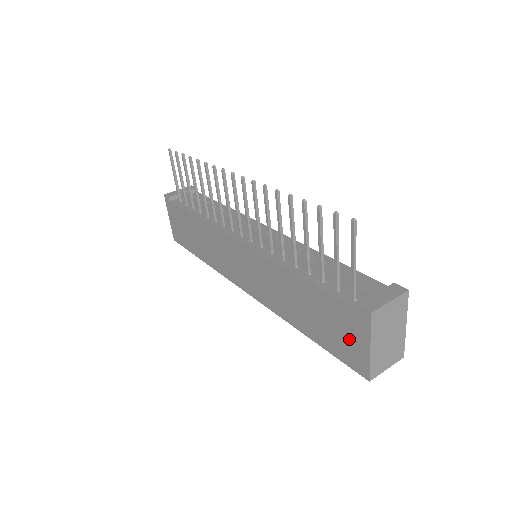
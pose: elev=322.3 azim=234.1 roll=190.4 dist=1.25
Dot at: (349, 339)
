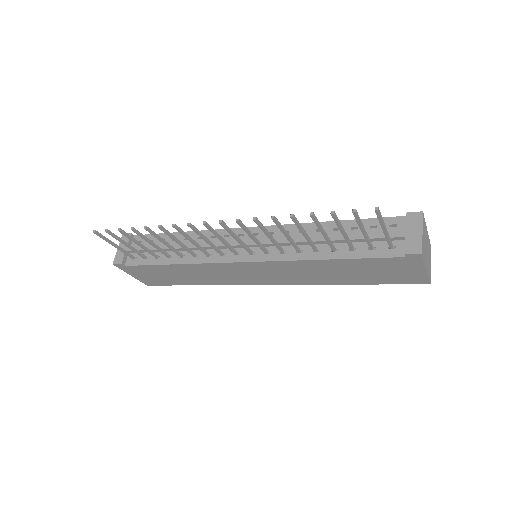
Dot at: (402, 272)
